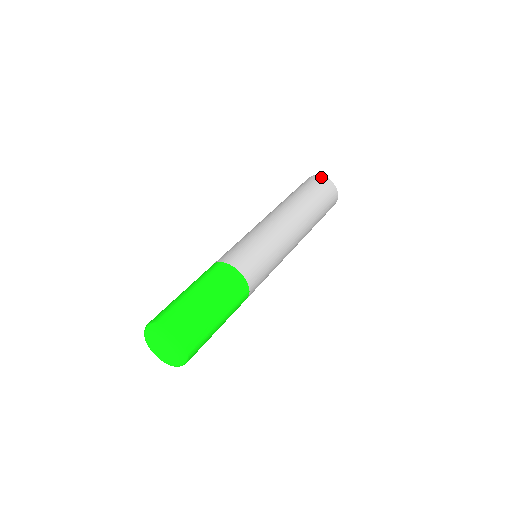
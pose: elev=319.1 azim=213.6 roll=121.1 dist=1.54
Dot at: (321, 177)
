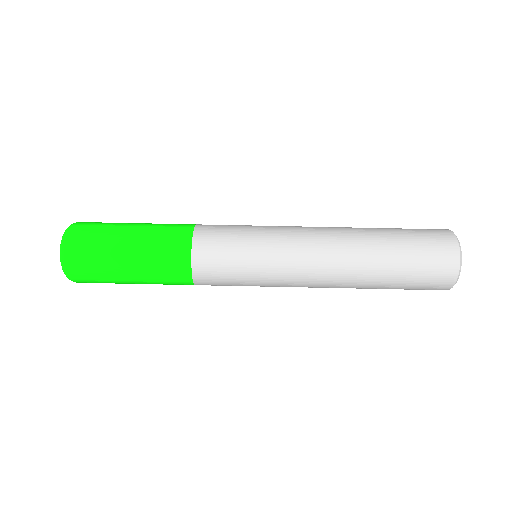
Dot at: (451, 239)
